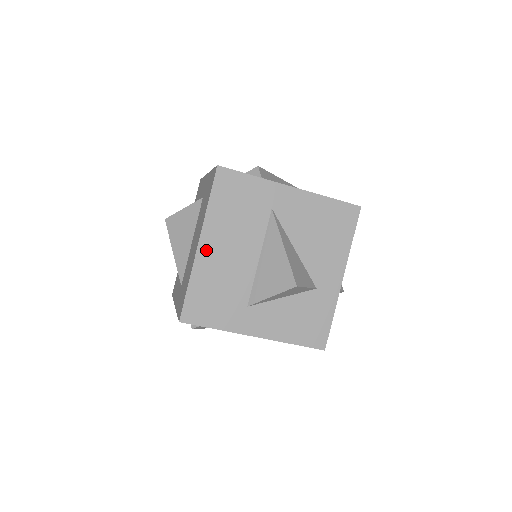
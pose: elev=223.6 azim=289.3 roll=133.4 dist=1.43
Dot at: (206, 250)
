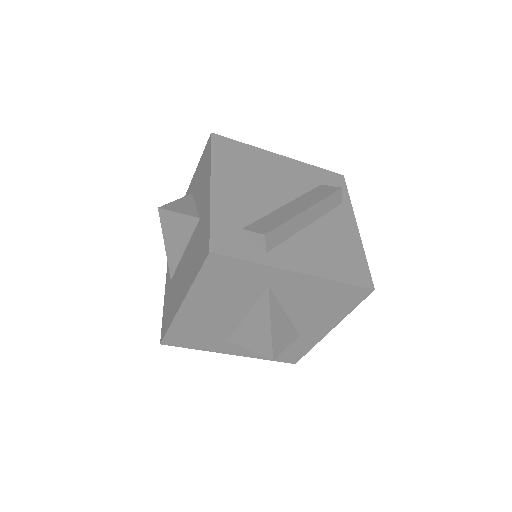
Dot at: (190, 308)
